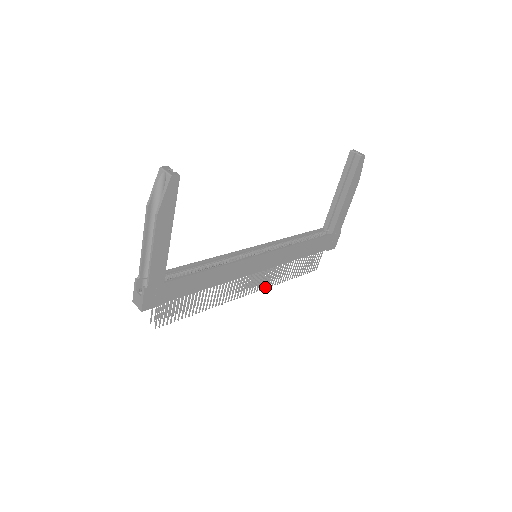
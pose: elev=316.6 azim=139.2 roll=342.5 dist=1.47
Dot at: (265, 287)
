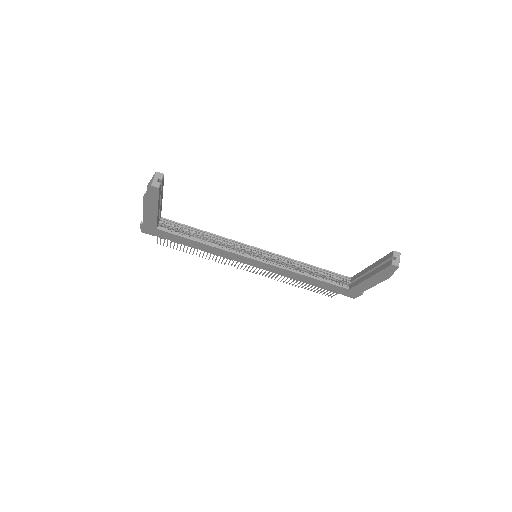
Dot at: (265, 276)
